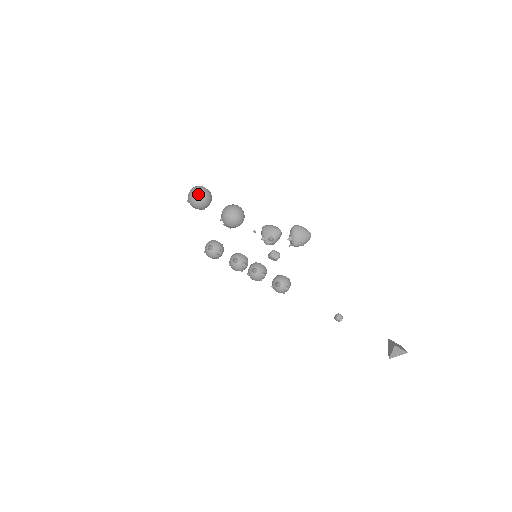
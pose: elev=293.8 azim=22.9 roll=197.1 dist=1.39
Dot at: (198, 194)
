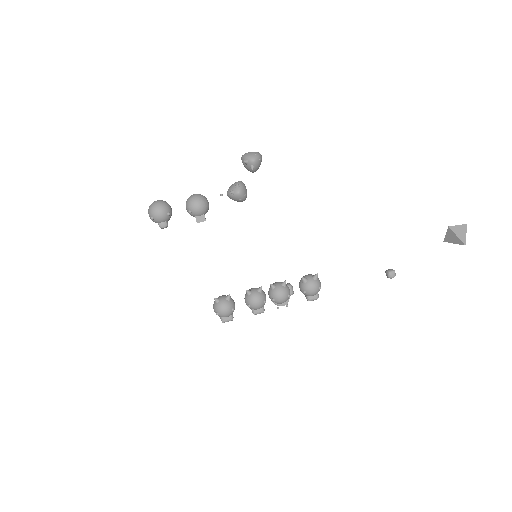
Dot at: (154, 202)
